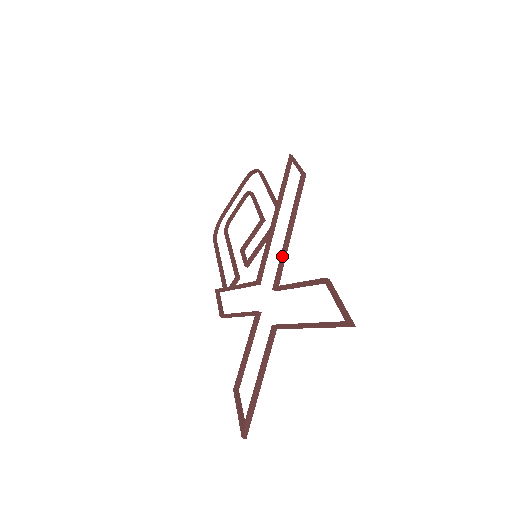
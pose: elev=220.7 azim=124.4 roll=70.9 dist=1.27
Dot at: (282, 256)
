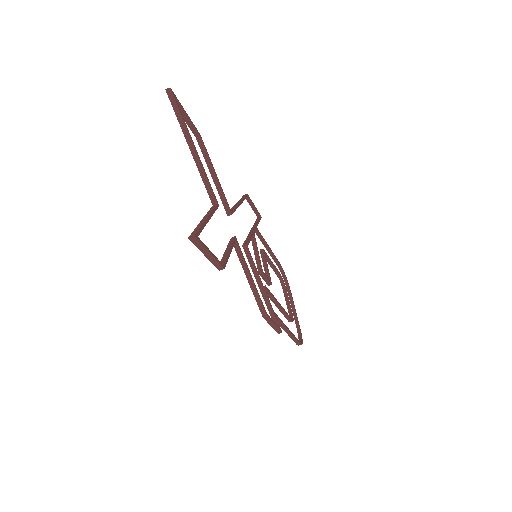
Dot at: occluded
